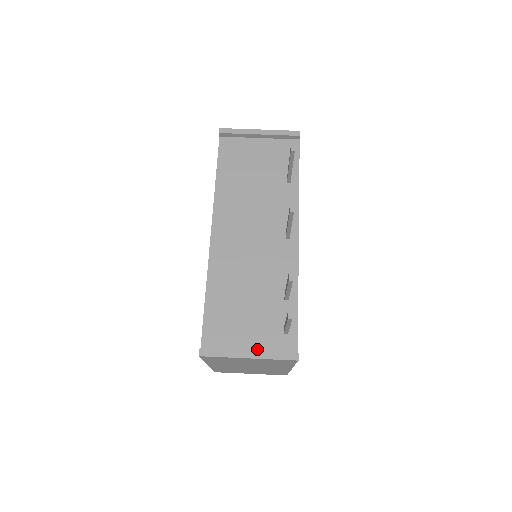
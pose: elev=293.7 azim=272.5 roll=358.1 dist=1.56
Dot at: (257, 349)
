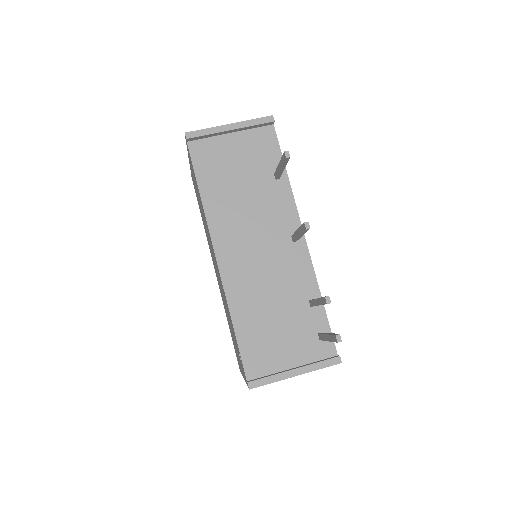
Dot at: (300, 363)
